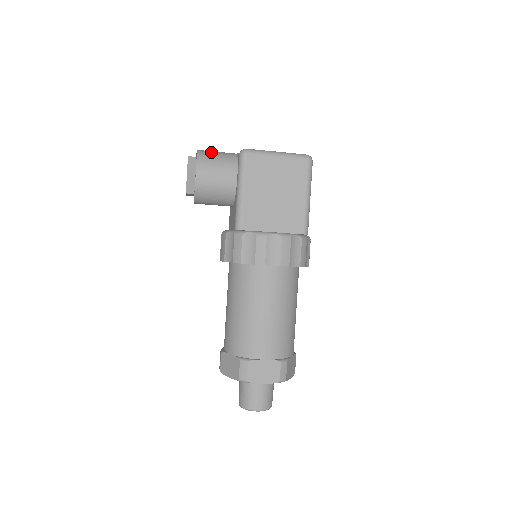
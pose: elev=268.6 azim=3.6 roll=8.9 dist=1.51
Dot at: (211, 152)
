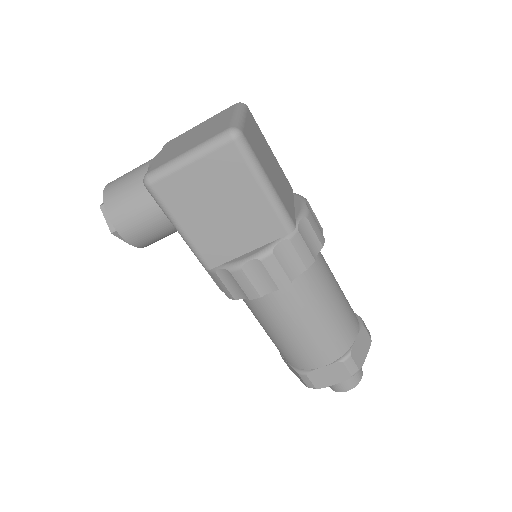
Dot at: (118, 188)
